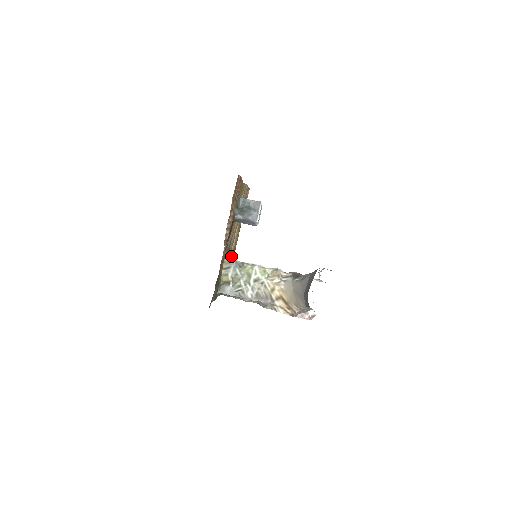
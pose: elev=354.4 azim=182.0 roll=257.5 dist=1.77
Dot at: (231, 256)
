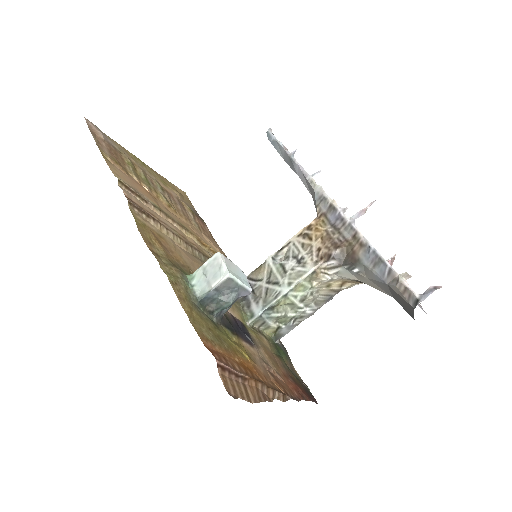
Dot at: (207, 247)
